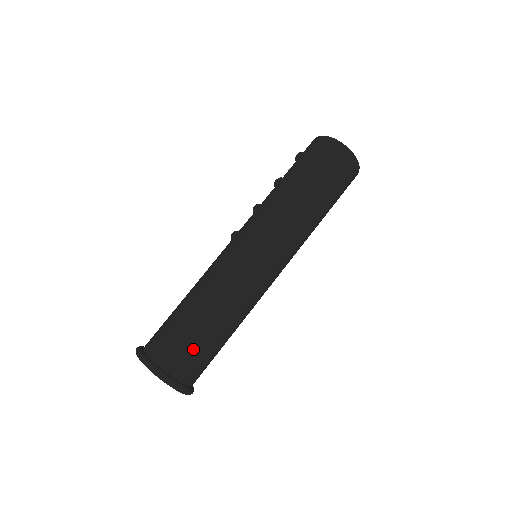
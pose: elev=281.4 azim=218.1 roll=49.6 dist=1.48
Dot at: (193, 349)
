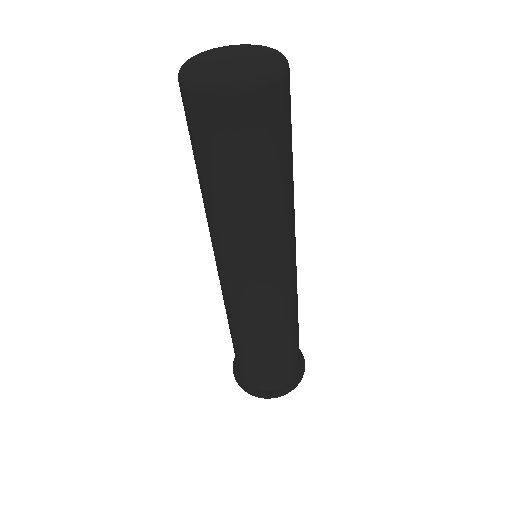
Dot at: (250, 369)
